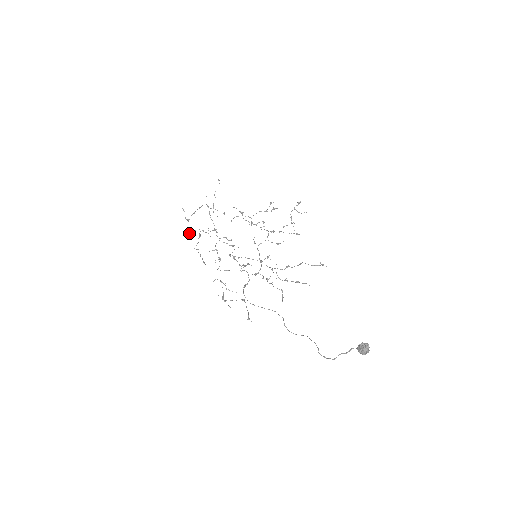
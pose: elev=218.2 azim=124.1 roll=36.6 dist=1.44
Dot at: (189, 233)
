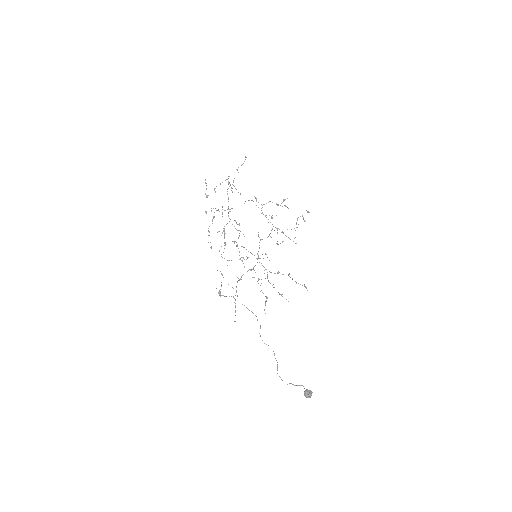
Dot at: occluded
